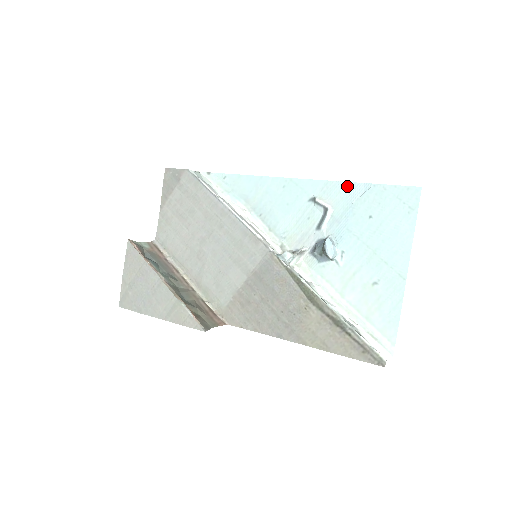
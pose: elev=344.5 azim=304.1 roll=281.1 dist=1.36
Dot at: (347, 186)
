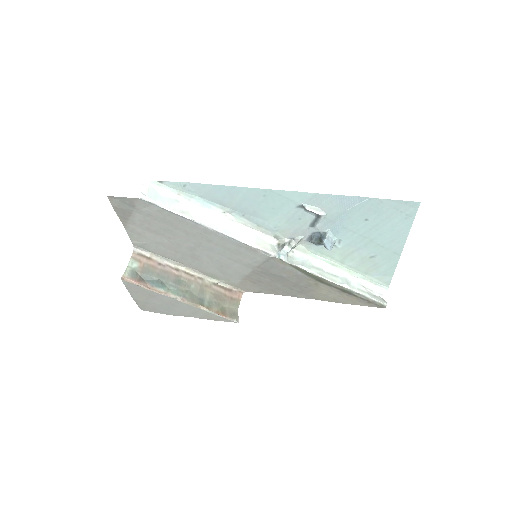
Dot at: (339, 198)
